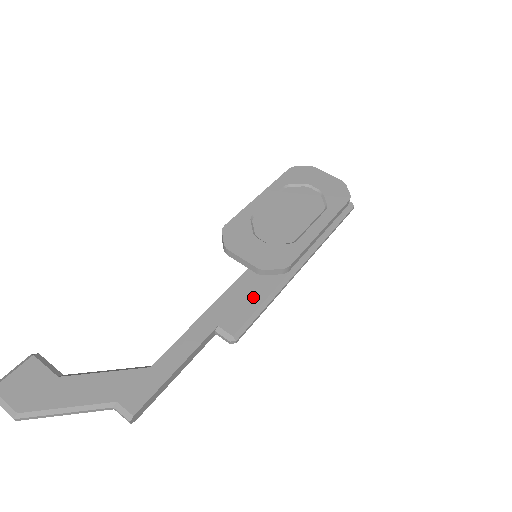
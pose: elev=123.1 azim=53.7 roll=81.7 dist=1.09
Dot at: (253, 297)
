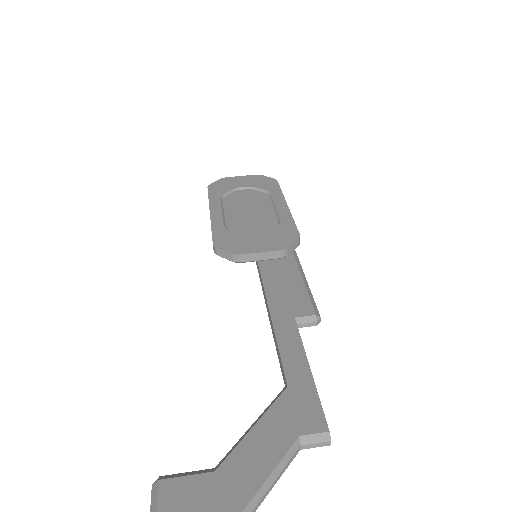
Dot at: (291, 282)
